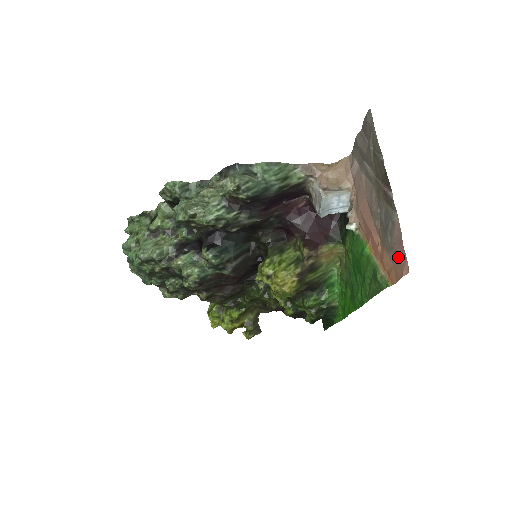
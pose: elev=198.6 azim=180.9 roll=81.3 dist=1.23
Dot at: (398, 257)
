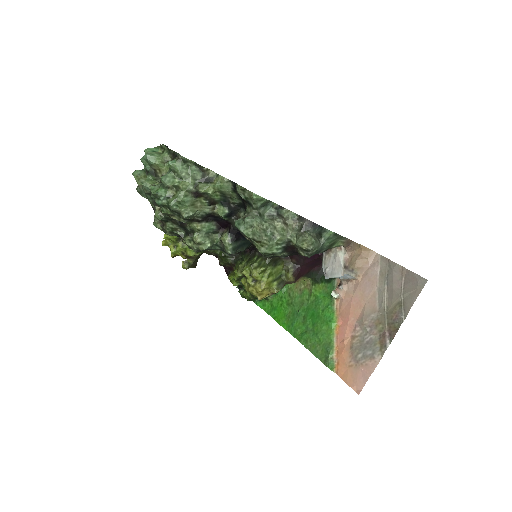
Dot at: (357, 374)
